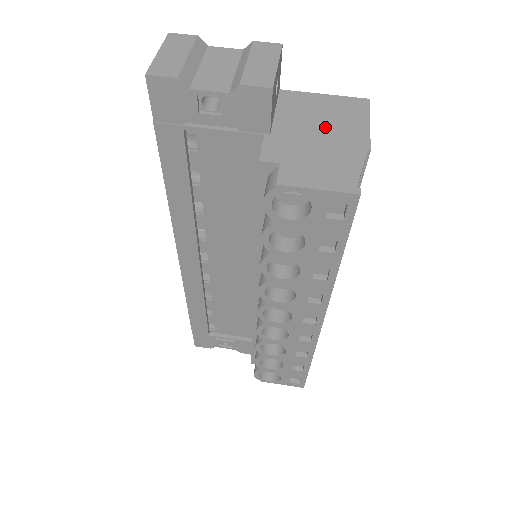
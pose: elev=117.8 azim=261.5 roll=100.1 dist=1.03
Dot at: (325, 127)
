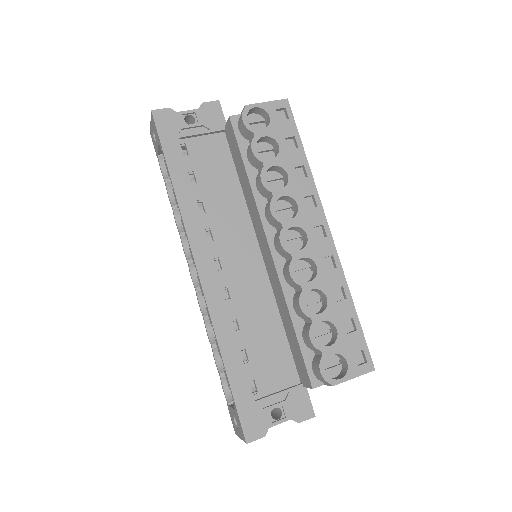
Dot at: occluded
